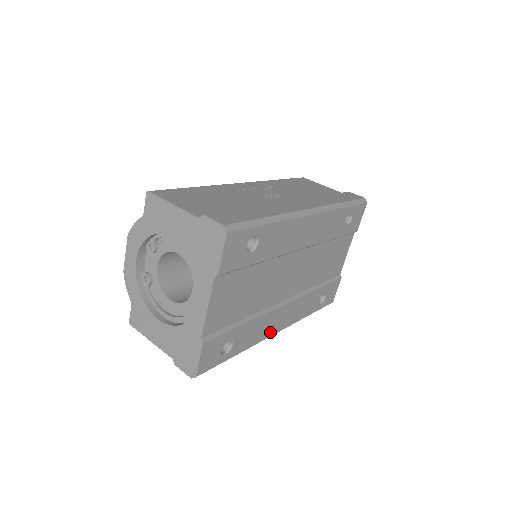
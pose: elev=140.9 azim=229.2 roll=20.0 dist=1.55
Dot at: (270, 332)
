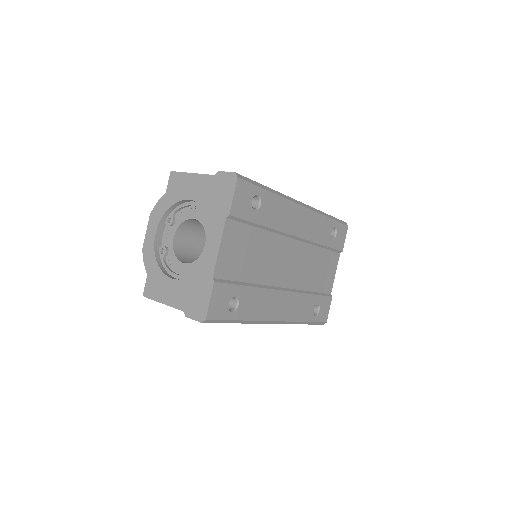
Dot at: (271, 316)
